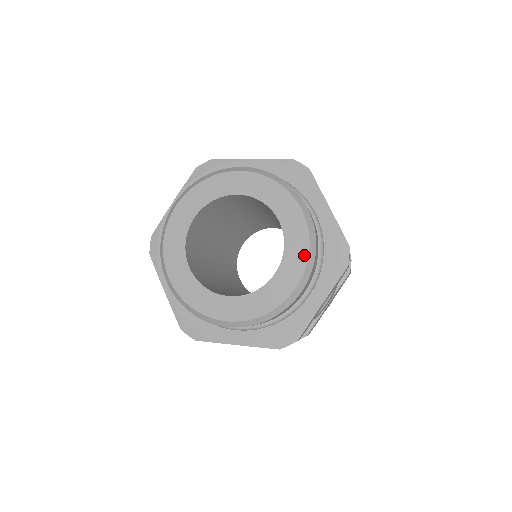
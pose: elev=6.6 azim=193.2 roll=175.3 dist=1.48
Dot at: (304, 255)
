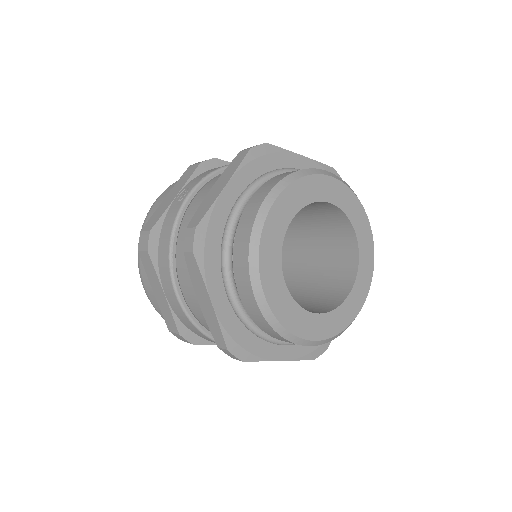
Dot at: (358, 204)
